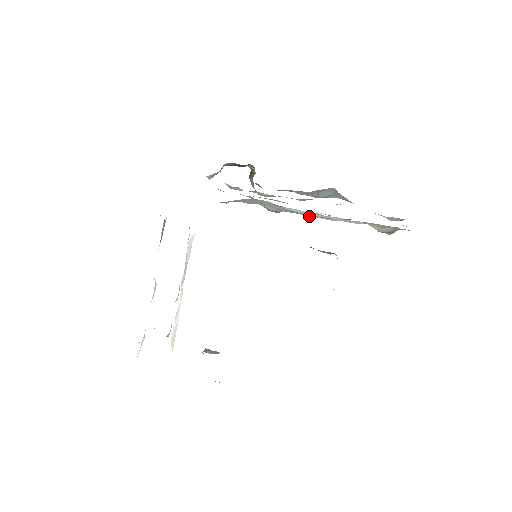
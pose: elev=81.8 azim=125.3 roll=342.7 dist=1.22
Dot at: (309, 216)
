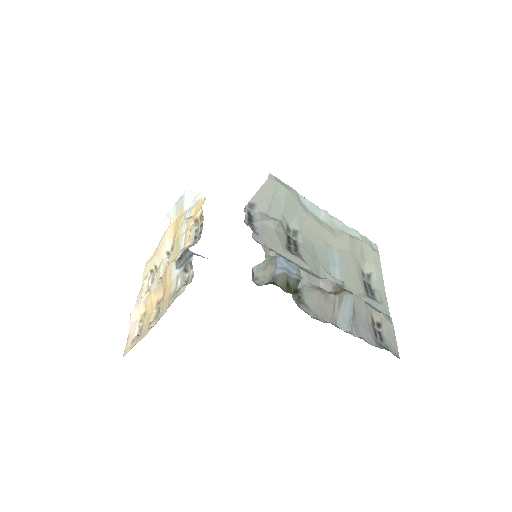
Dot at: (318, 217)
